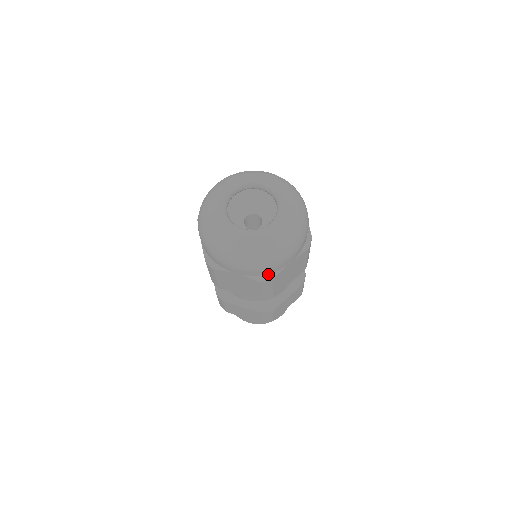
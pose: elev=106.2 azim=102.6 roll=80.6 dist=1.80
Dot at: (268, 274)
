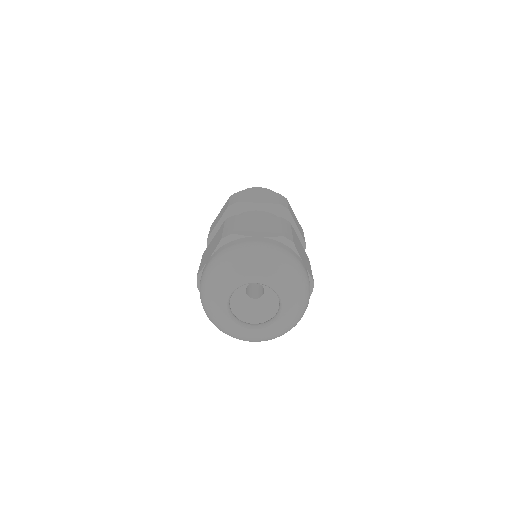
Dot at: occluded
